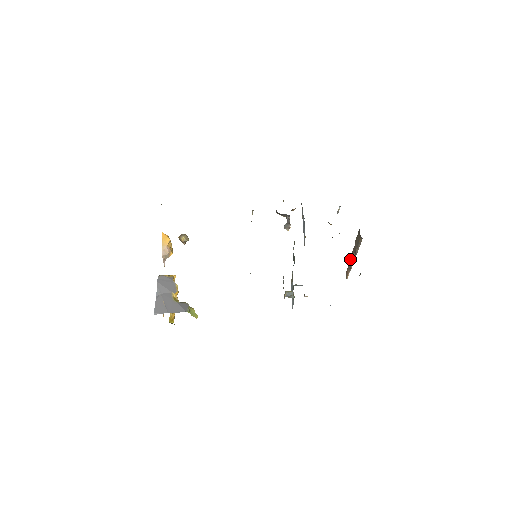
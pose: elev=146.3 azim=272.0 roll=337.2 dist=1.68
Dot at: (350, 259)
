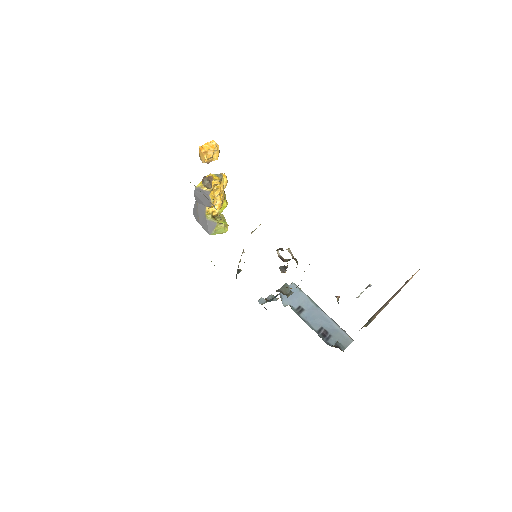
Dot at: occluded
